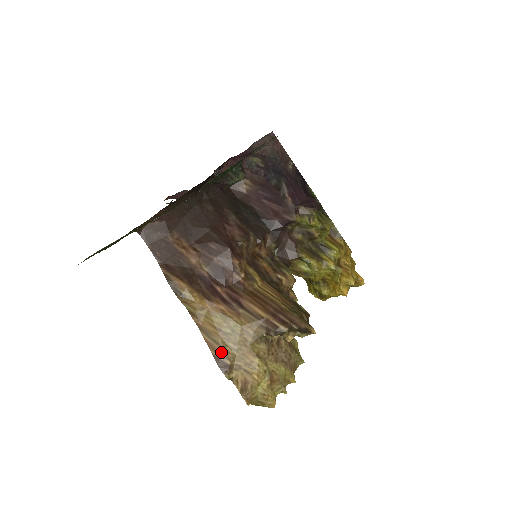
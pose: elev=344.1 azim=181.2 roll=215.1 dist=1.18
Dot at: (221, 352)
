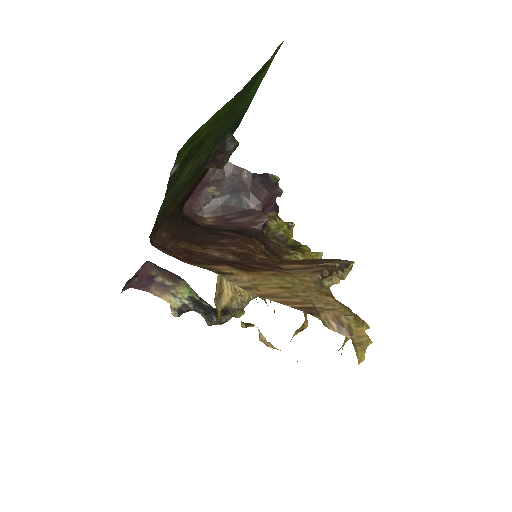
Dot at: (298, 302)
